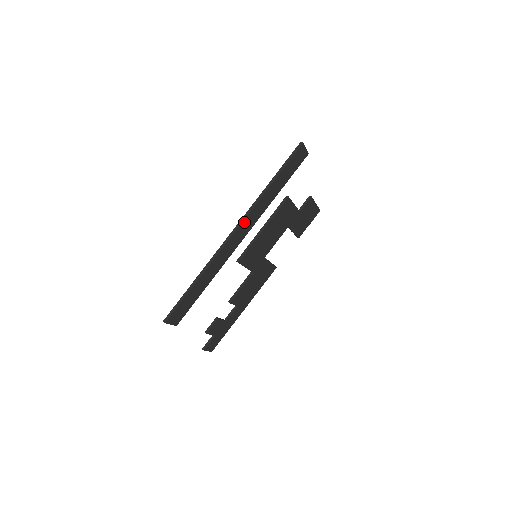
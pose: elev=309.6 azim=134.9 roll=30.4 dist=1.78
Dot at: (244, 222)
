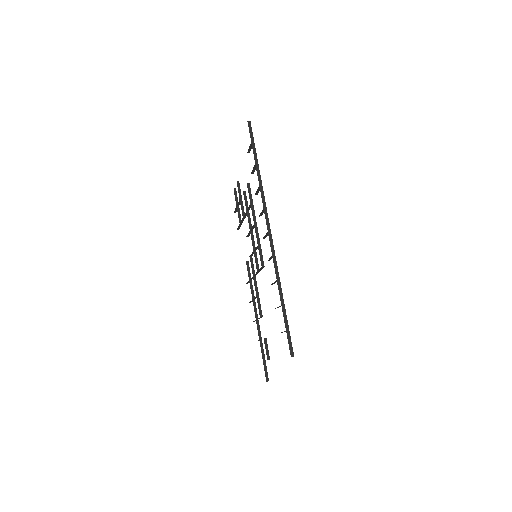
Dot at: (267, 217)
